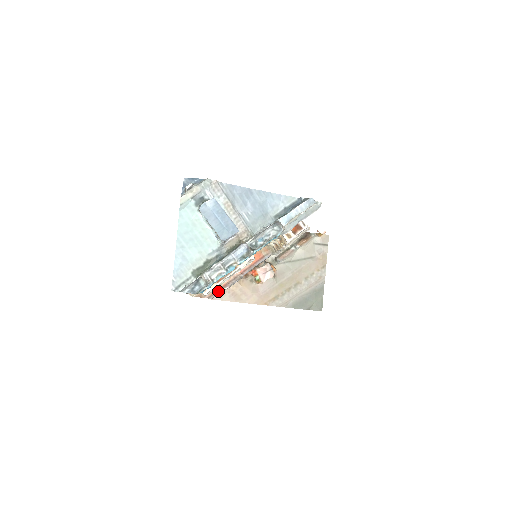
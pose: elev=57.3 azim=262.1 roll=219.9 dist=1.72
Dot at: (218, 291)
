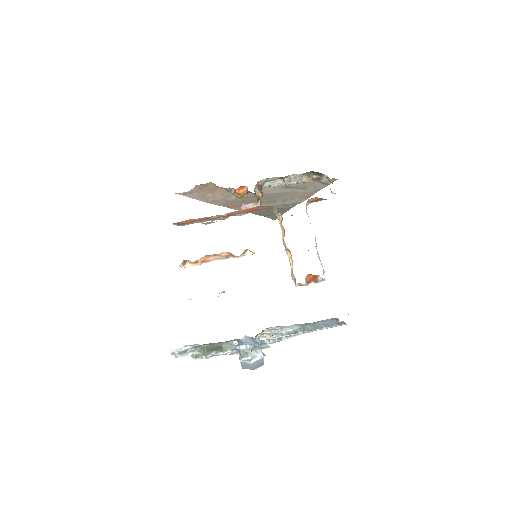
Dot at: (192, 222)
